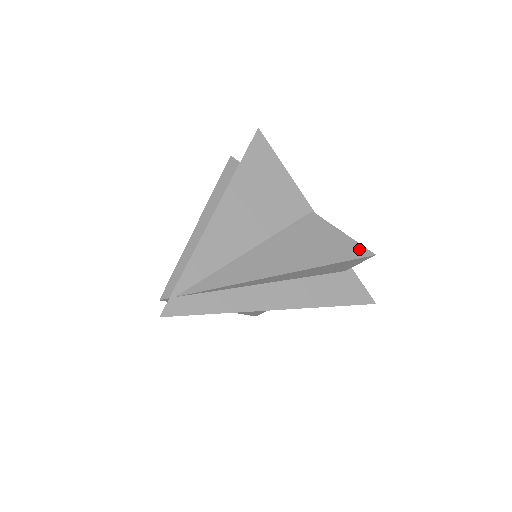
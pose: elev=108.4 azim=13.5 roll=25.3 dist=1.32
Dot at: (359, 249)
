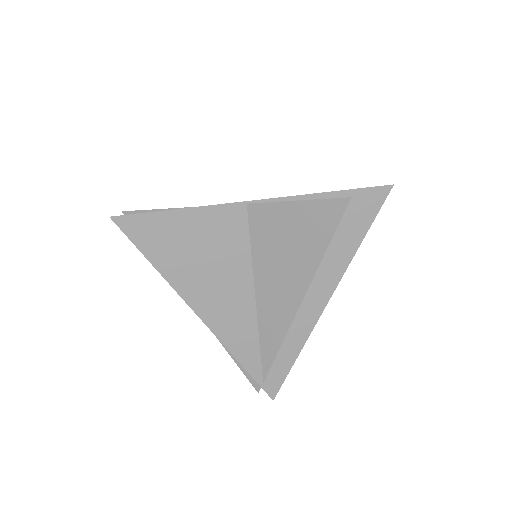
Dot at: (330, 207)
